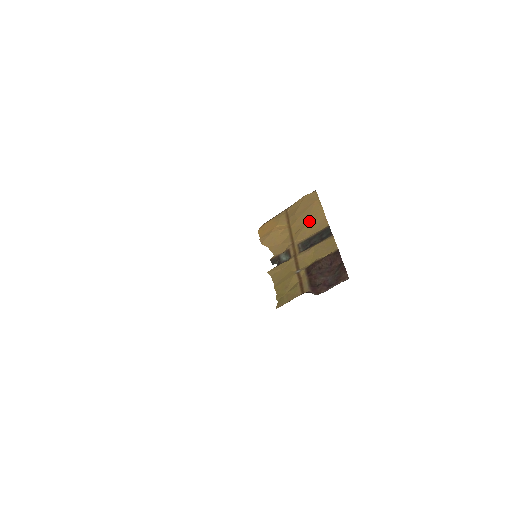
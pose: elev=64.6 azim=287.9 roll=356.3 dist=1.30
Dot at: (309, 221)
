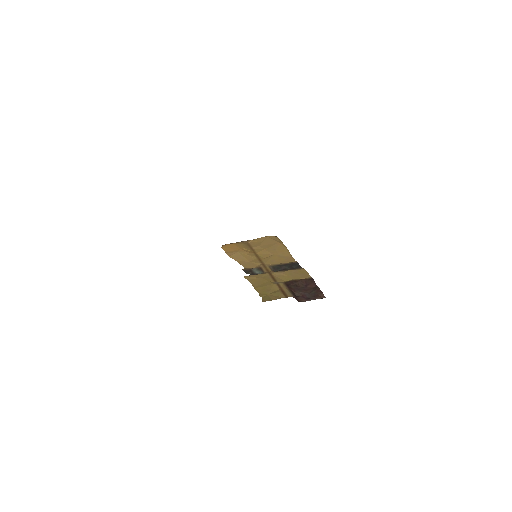
Dot at: (276, 254)
